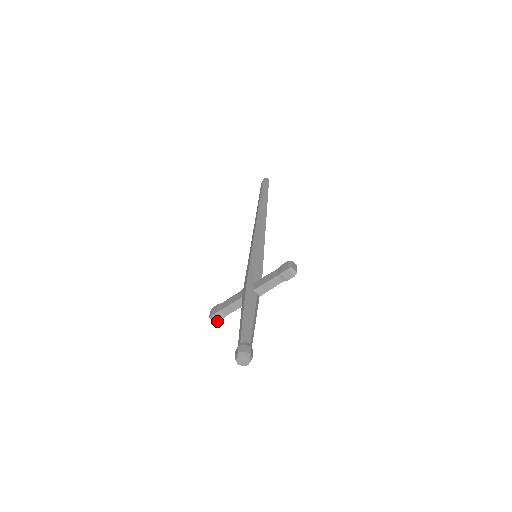
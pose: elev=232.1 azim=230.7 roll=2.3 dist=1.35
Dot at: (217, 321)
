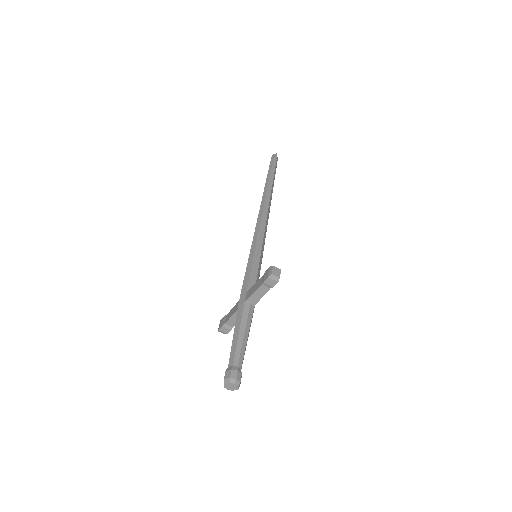
Dot at: (226, 333)
